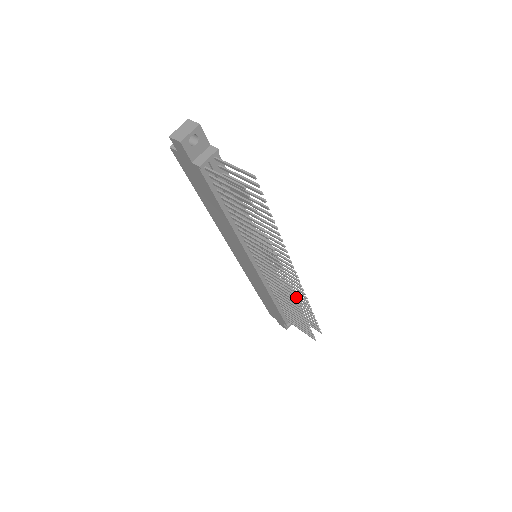
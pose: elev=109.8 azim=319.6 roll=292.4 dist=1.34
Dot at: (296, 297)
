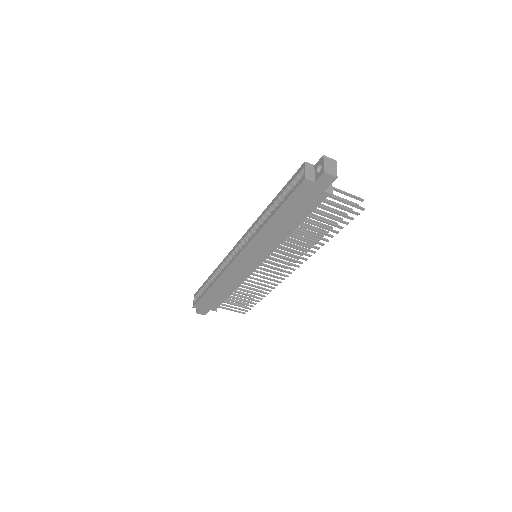
Dot at: occluded
